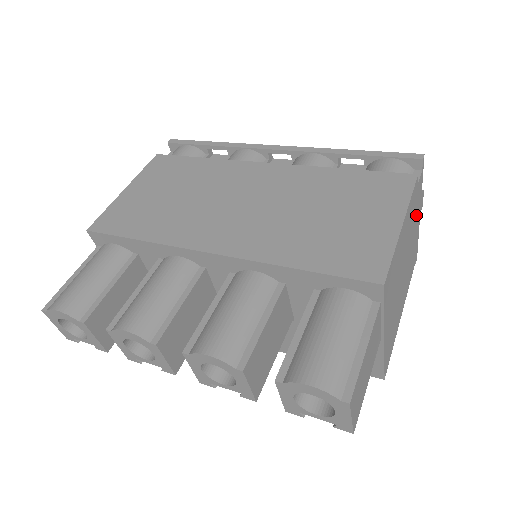
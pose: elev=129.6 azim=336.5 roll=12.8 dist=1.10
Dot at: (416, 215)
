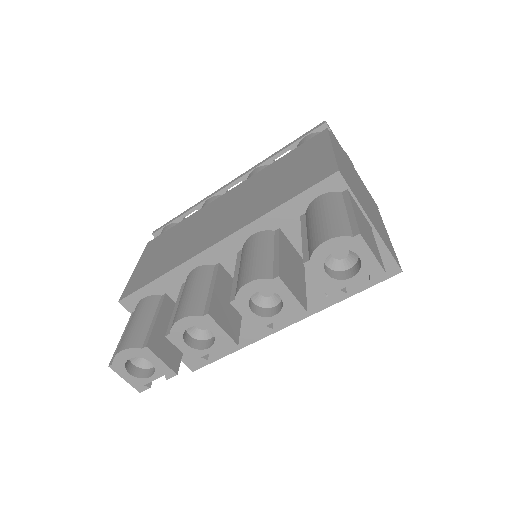
Dot at: (348, 162)
